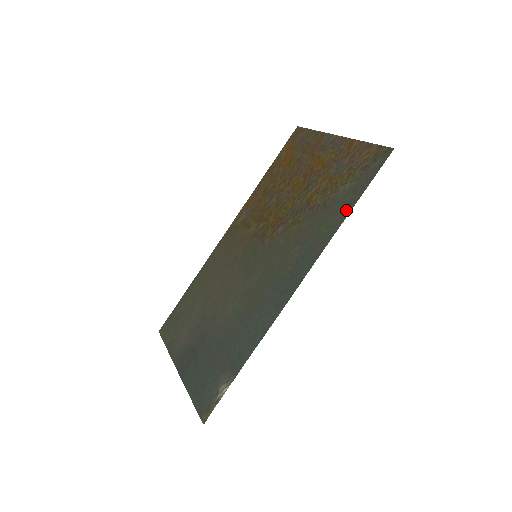
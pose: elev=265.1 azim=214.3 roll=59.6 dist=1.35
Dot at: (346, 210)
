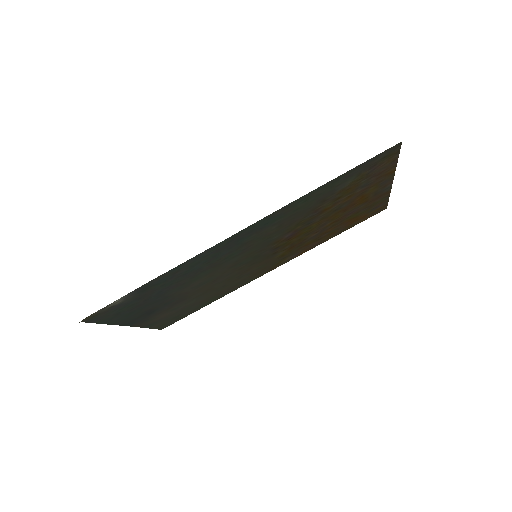
Dot at: (326, 185)
